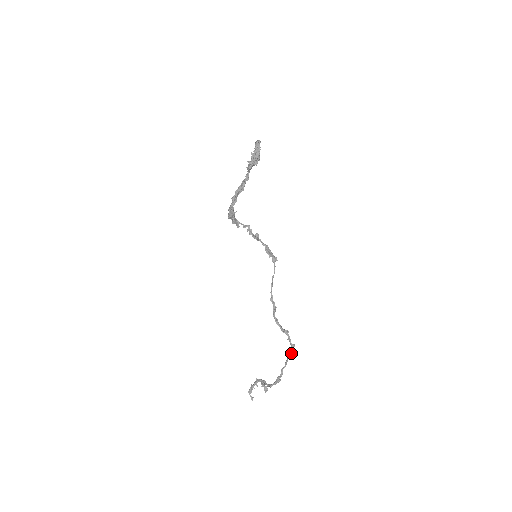
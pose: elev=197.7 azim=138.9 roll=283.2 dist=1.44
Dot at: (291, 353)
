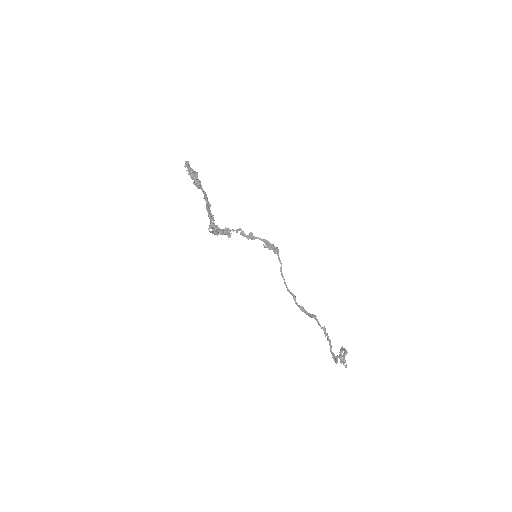
Dot at: (325, 336)
